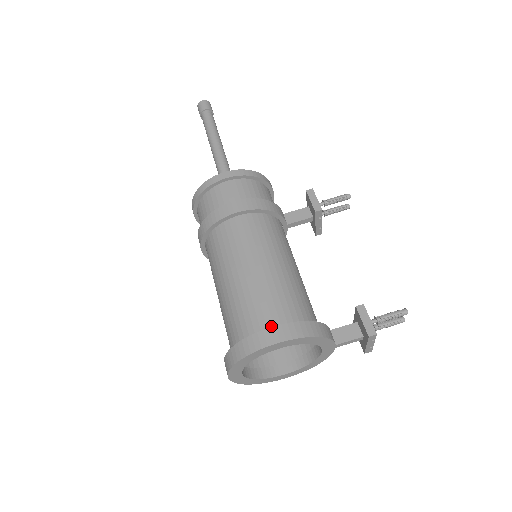
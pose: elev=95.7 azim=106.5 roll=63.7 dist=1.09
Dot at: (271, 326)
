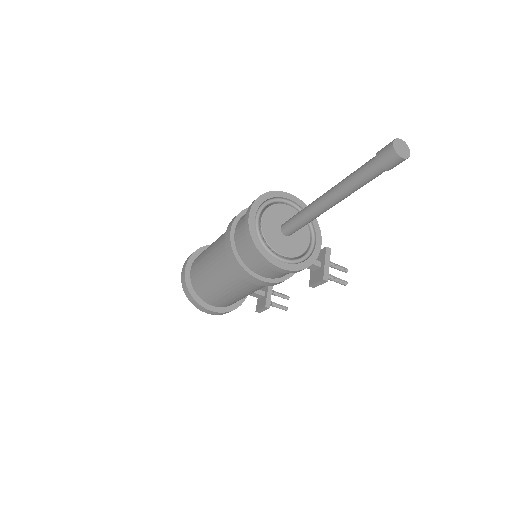
Dot at: (213, 305)
